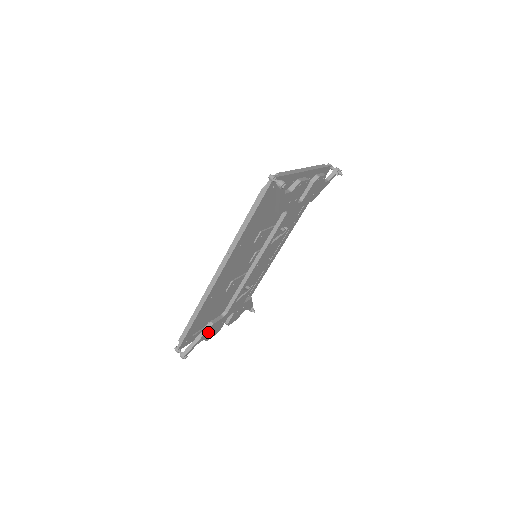
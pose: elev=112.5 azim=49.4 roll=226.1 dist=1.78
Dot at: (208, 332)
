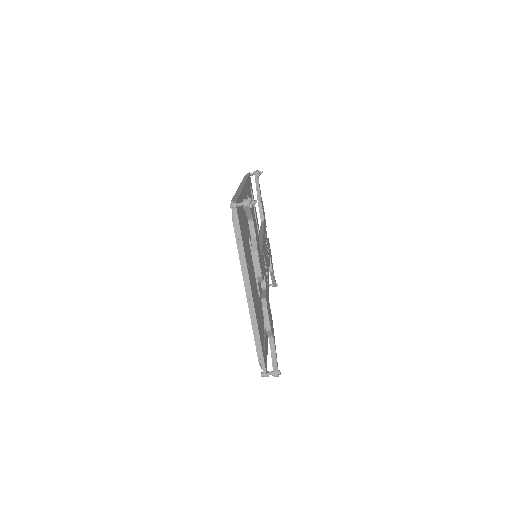
Dot at: occluded
